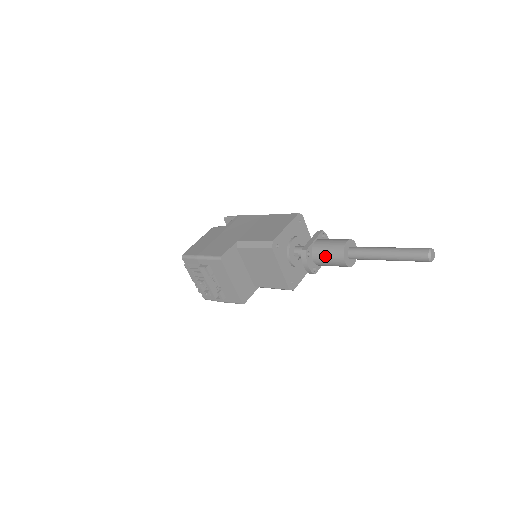
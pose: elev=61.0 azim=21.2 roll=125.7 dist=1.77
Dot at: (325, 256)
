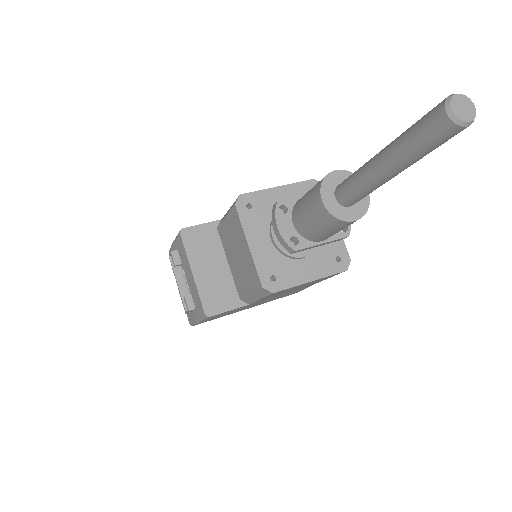
Dot at: (303, 206)
